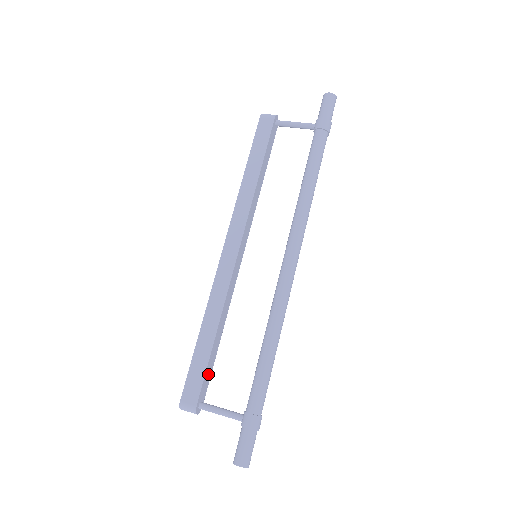
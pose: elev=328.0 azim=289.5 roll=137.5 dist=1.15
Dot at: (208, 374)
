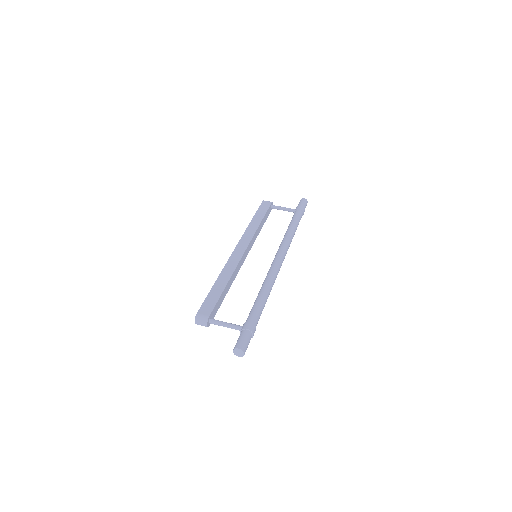
Dot at: (217, 306)
